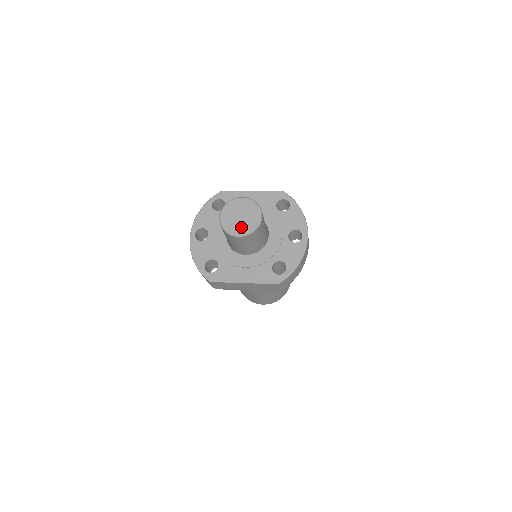
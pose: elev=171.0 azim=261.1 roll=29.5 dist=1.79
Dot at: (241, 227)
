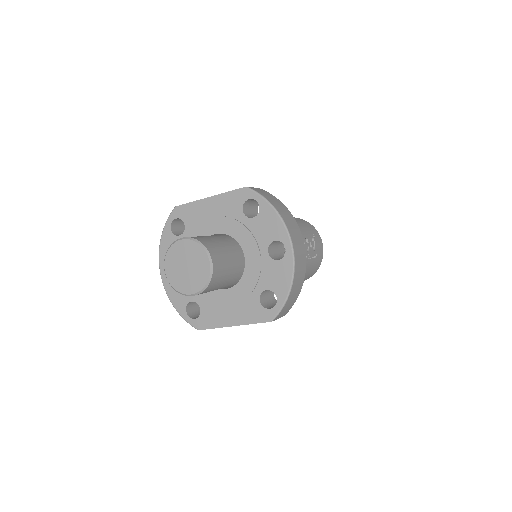
Dot at: (191, 283)
